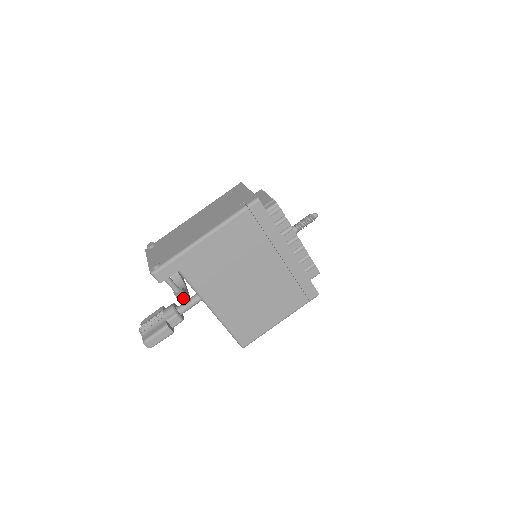
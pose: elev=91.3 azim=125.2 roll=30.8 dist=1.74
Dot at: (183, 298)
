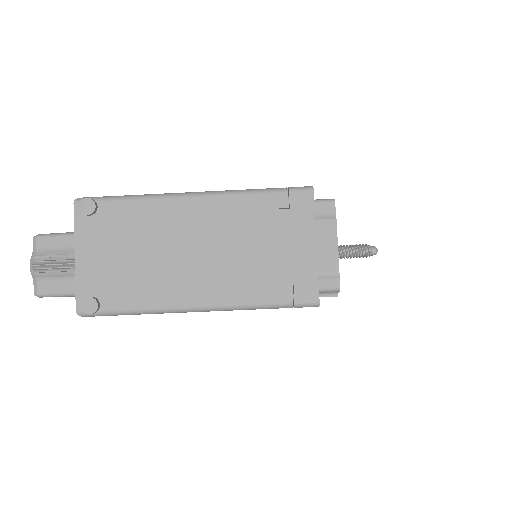
Dot at: occluded
